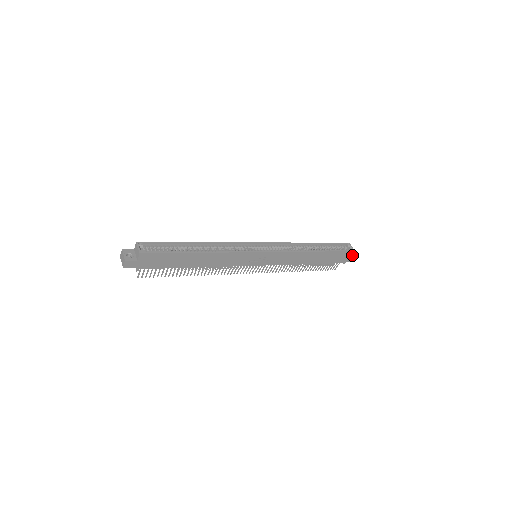
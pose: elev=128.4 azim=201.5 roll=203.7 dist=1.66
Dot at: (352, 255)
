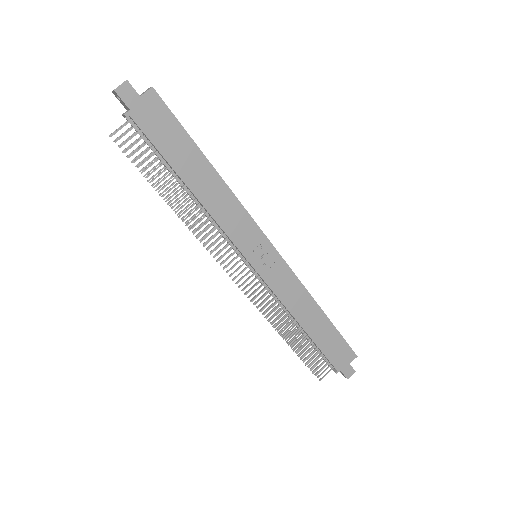
Dot at: occluded
